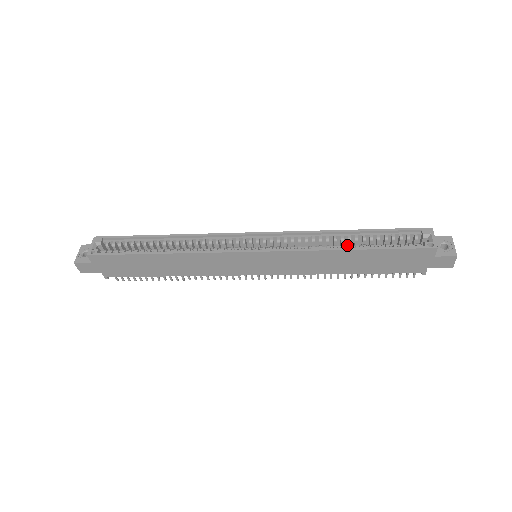
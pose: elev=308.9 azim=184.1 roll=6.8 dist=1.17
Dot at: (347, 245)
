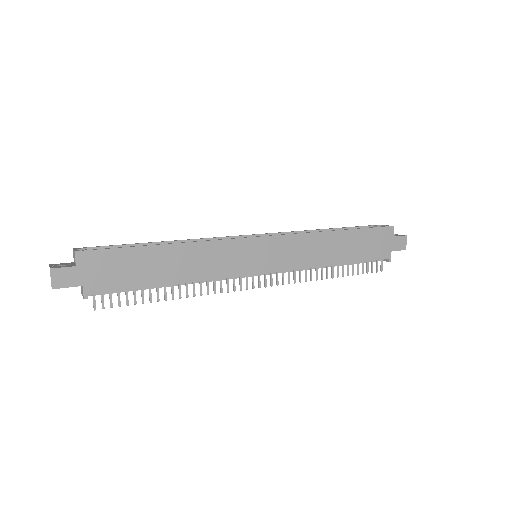
Dot at: occluded
